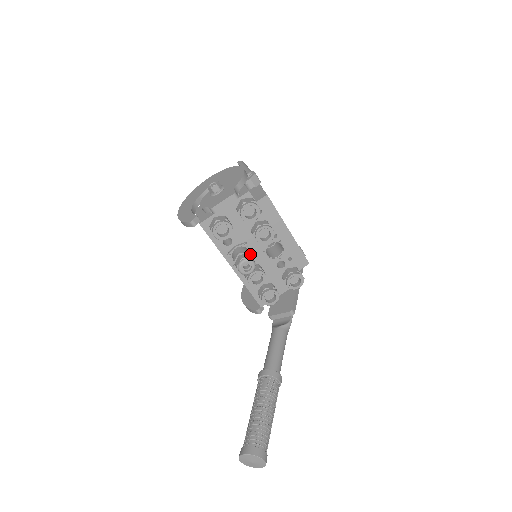
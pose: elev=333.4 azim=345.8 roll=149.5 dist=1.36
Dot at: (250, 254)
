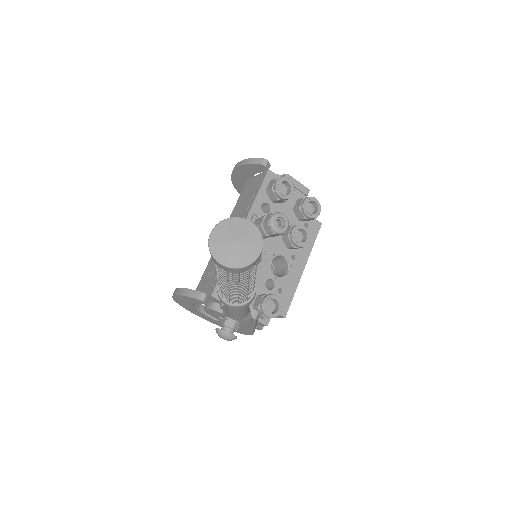
Dot at: occluded
